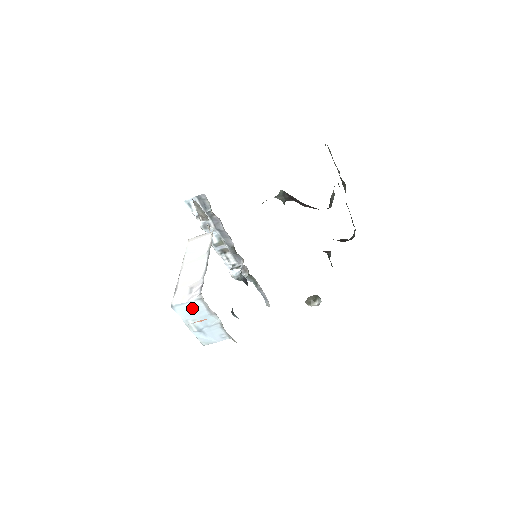
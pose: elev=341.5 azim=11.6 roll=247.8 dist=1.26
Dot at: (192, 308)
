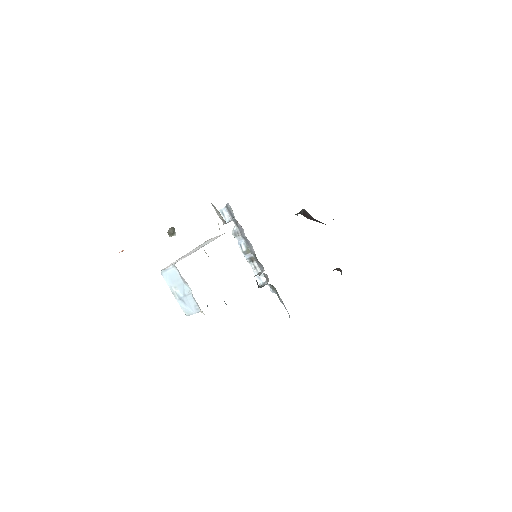
Dot at: (172, 275)
